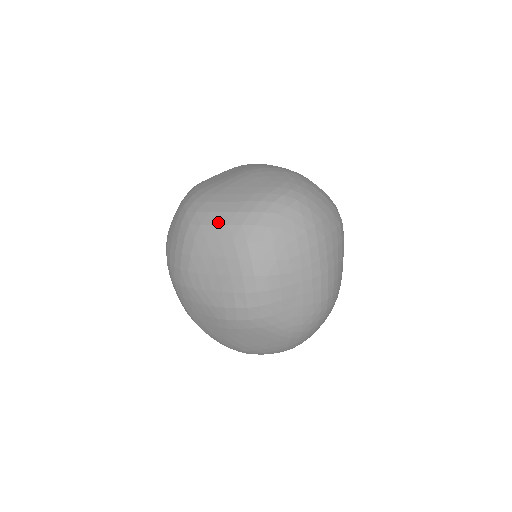
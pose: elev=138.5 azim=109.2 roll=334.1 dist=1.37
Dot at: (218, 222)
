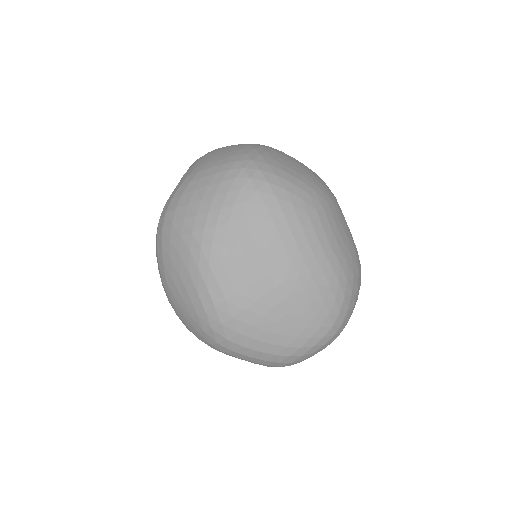
Dot at: (254, 357)
